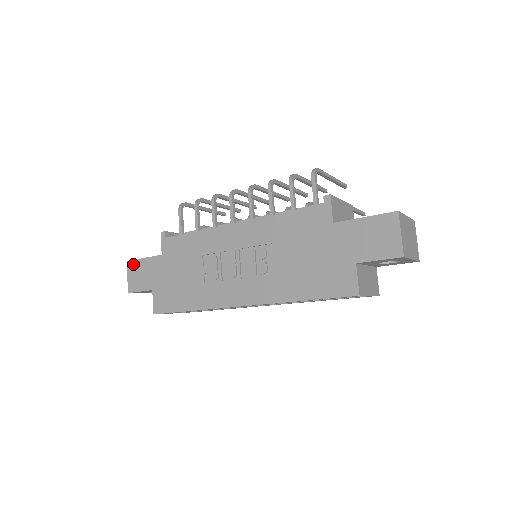
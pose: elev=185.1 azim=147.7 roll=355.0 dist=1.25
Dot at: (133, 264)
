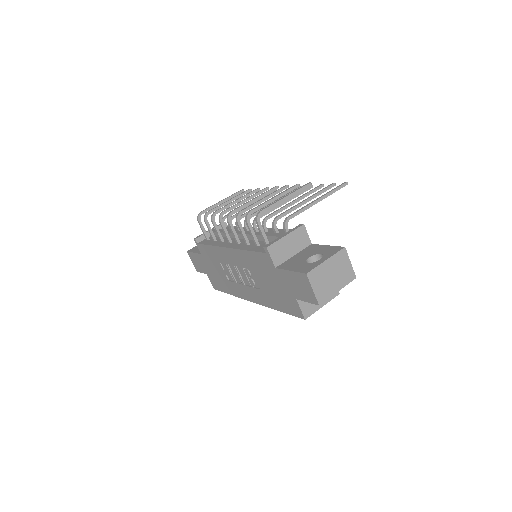
Dot at: (190, 254)
